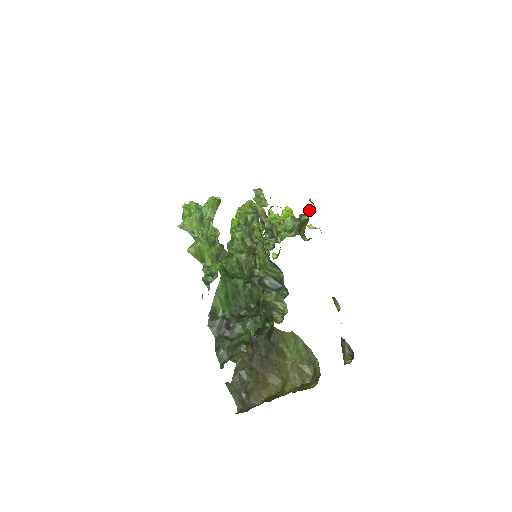
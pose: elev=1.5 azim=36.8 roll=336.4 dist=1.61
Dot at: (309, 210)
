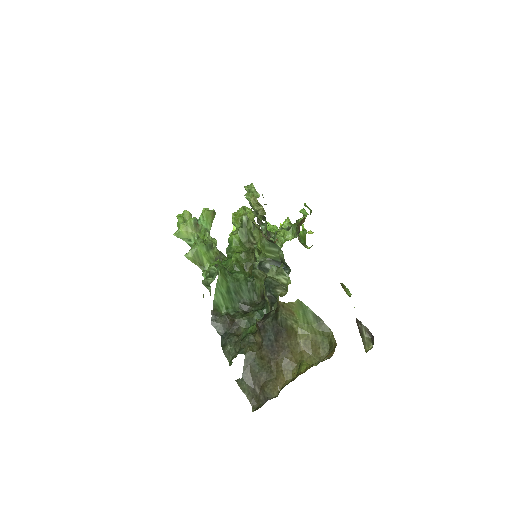
Dot at: (305, 211)
